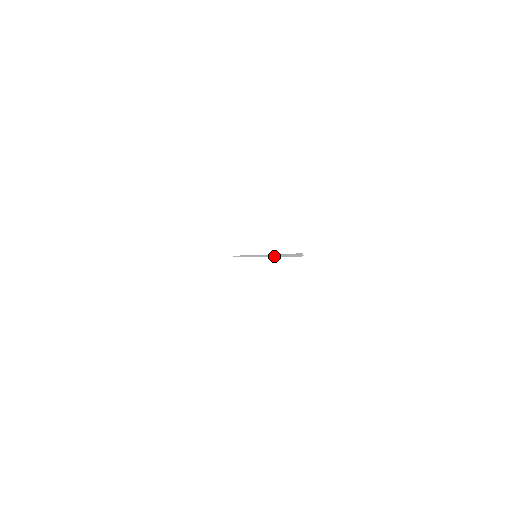
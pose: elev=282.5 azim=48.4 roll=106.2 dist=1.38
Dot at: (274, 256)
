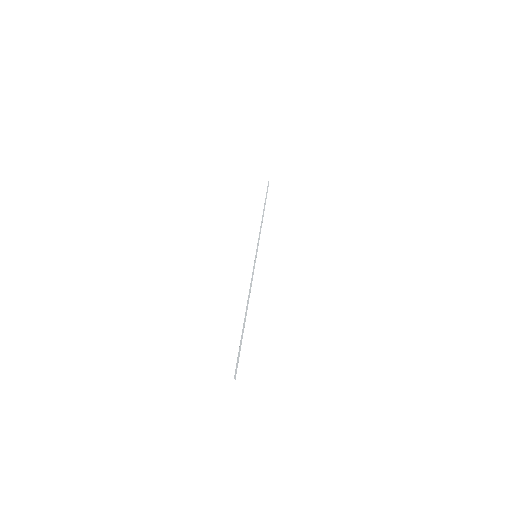
Dot at: (246, 311)
